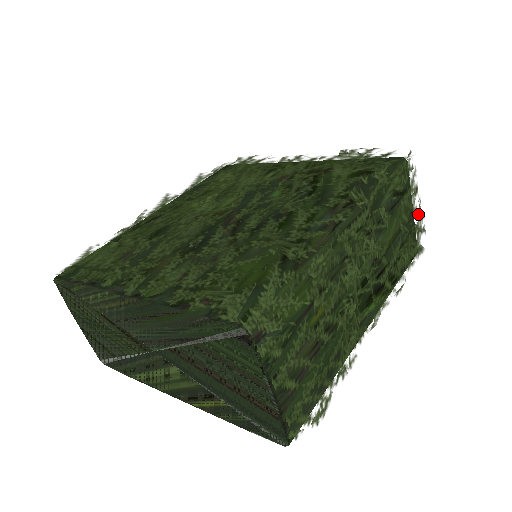
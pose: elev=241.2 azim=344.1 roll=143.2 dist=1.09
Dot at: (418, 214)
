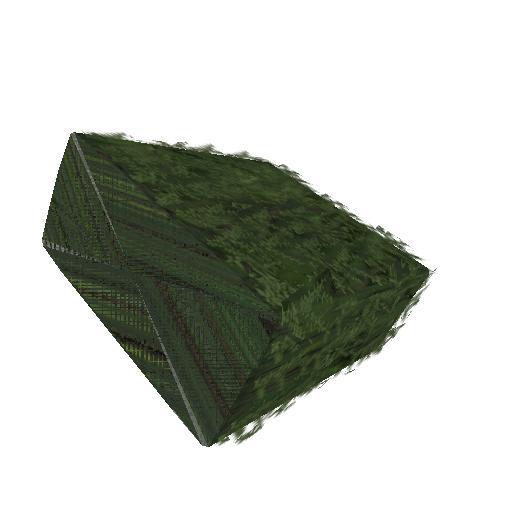
Dot at: (403, 321)
